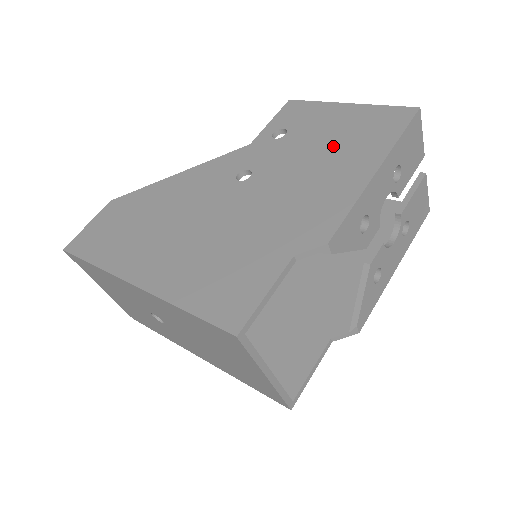
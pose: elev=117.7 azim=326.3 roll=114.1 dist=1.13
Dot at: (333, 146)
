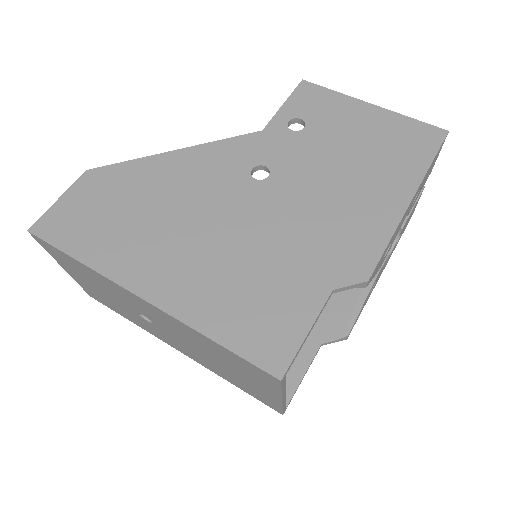
Dot at: (361, 157)
